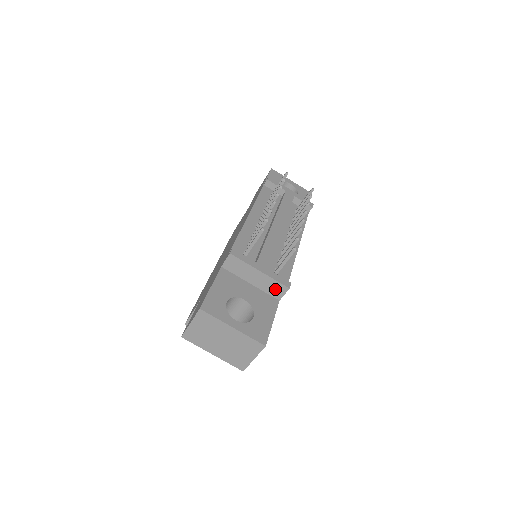
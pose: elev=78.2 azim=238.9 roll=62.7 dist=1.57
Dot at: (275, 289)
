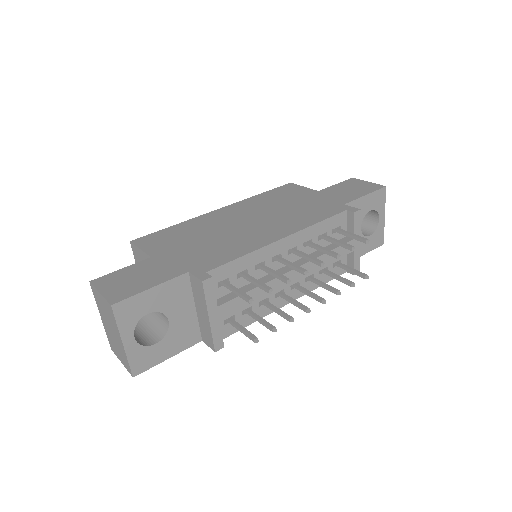
Dot at: (207, 336)
